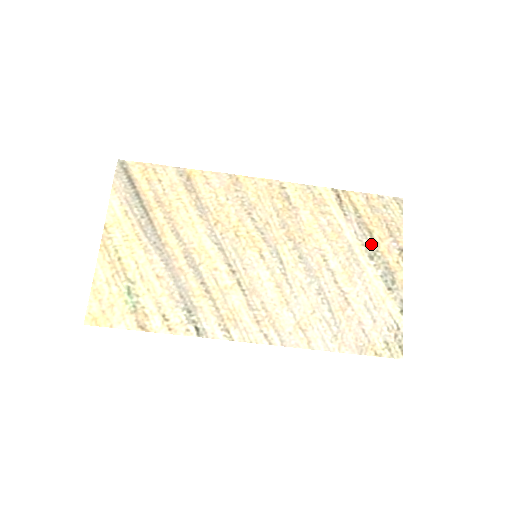
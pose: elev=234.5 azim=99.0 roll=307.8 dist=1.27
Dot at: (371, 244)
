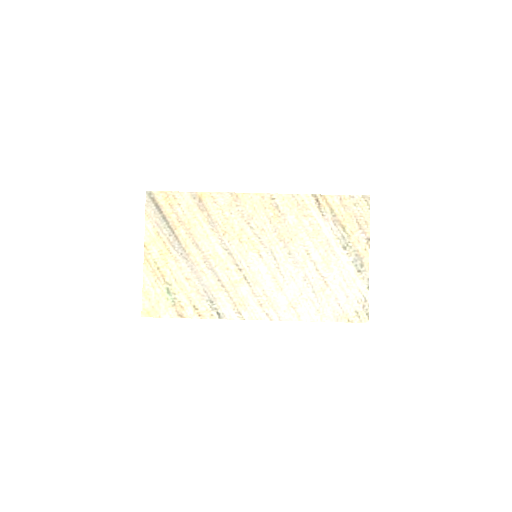
Dot at: (344, 237)
